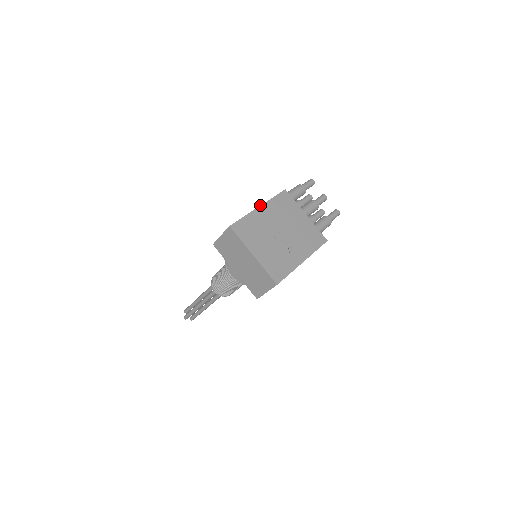
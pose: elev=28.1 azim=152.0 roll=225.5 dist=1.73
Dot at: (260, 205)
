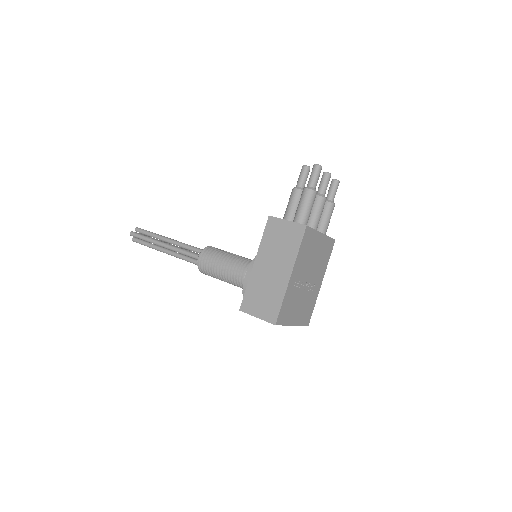
Dot at: (291, 273)
